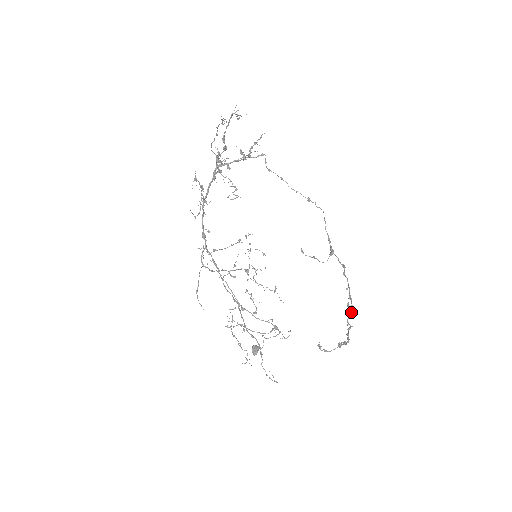
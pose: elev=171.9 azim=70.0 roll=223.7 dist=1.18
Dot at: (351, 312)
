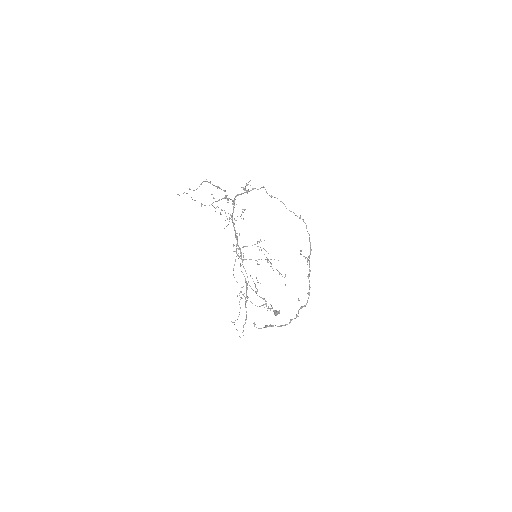
Dot at: (305, 305)
